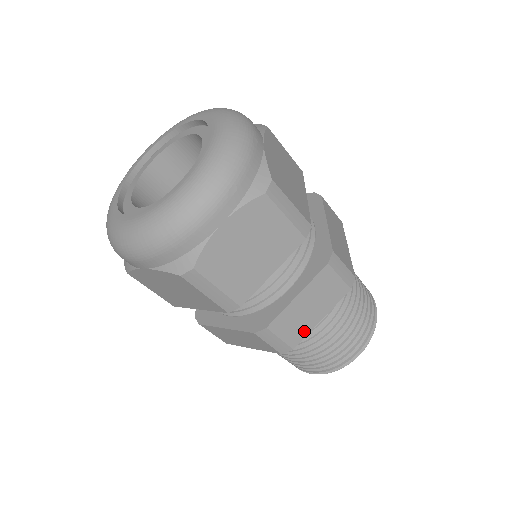
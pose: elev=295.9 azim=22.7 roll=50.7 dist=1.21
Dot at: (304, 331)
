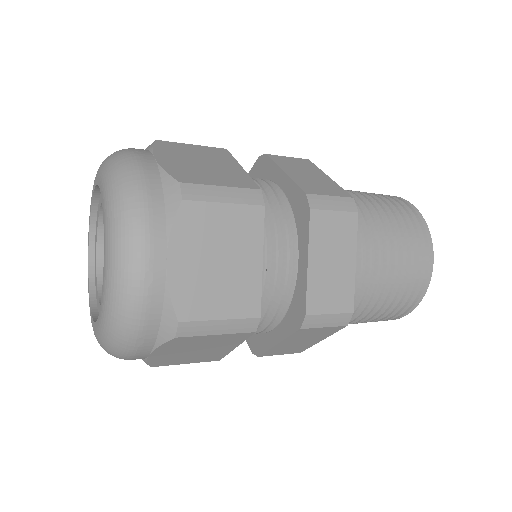
Dot at: (305, 347)
